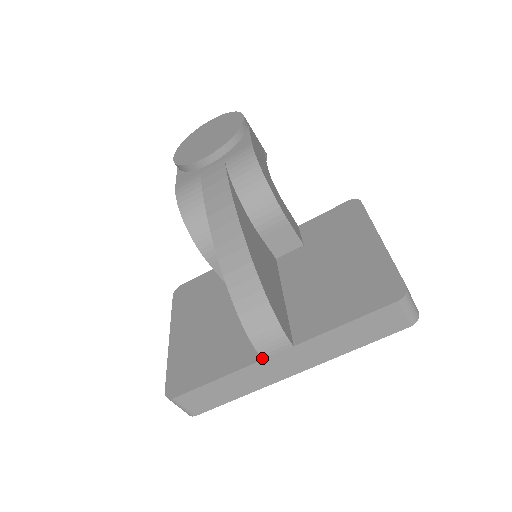
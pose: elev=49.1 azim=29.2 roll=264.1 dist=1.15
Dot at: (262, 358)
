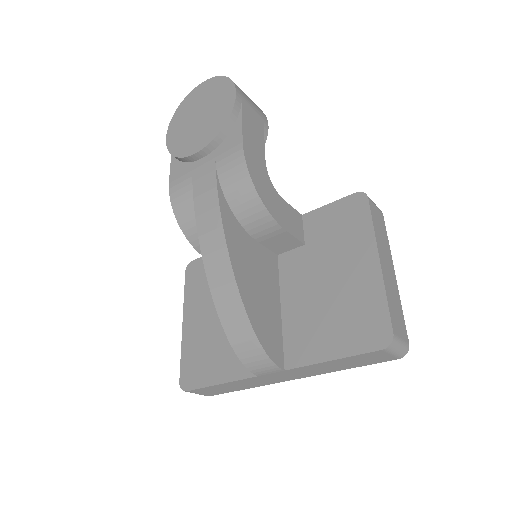
Dot at: (257, 375)
